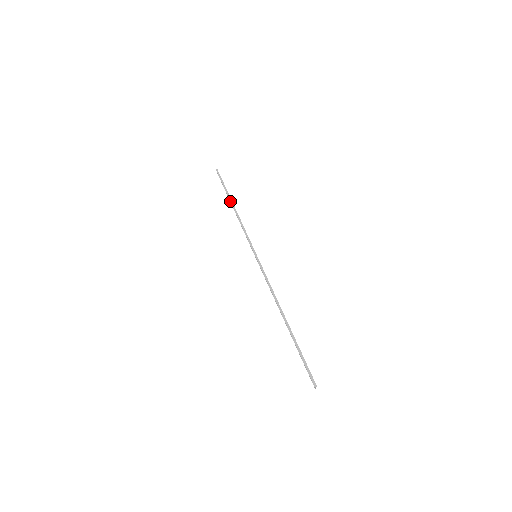
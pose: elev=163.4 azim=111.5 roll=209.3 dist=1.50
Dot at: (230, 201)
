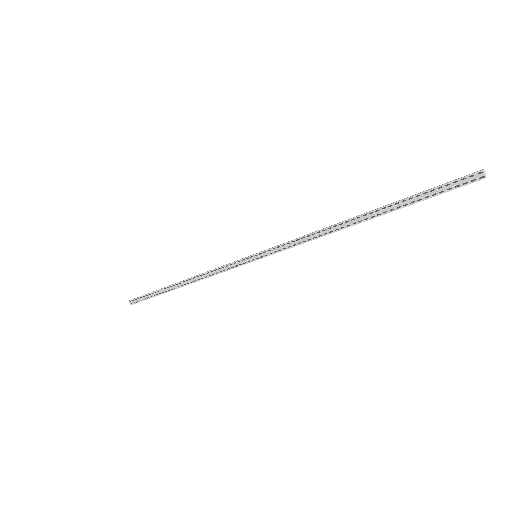
Dot at: (172, 285)
